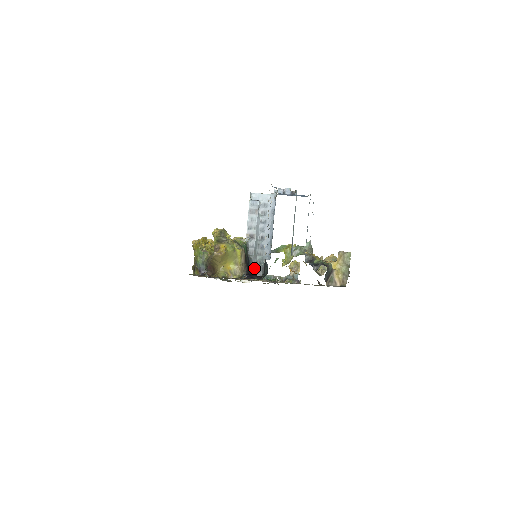
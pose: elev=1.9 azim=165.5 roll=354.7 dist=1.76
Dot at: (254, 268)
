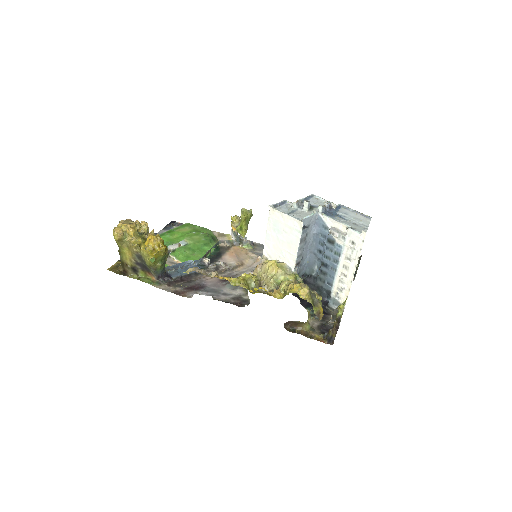
Dot at: occluded
